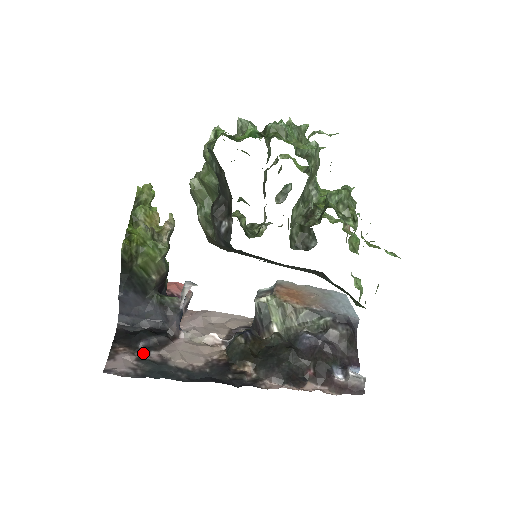
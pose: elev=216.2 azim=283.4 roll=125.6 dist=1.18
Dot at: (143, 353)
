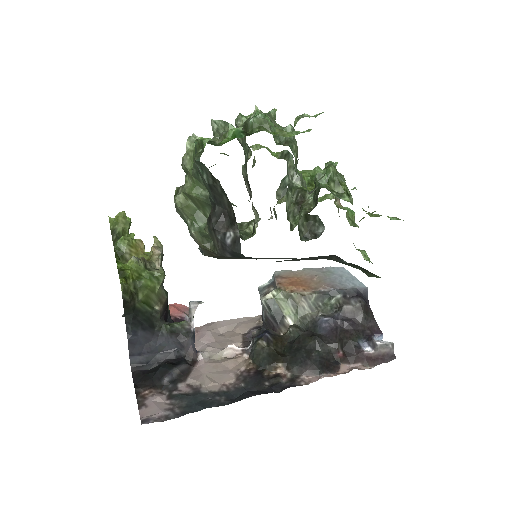
Dot at: (171, 389)
